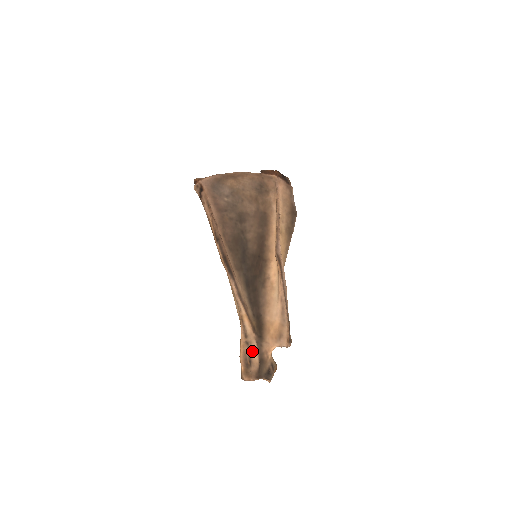
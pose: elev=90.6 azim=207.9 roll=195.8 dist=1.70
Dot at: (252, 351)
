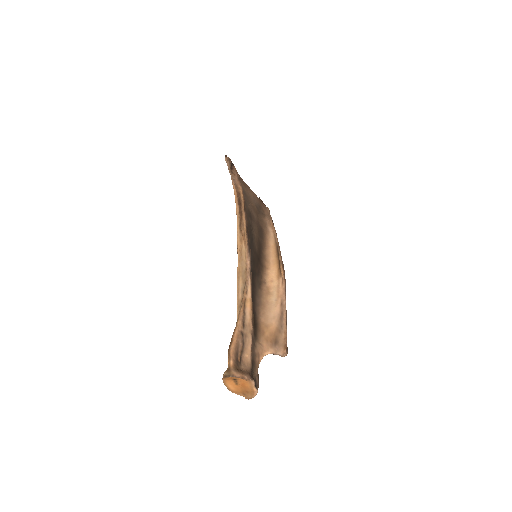
Dot at: (245, 347)
